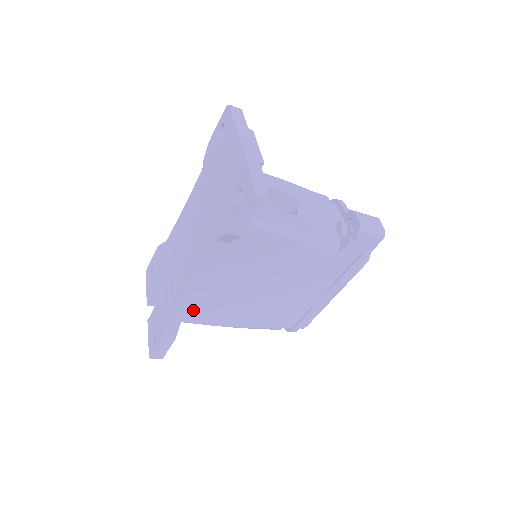
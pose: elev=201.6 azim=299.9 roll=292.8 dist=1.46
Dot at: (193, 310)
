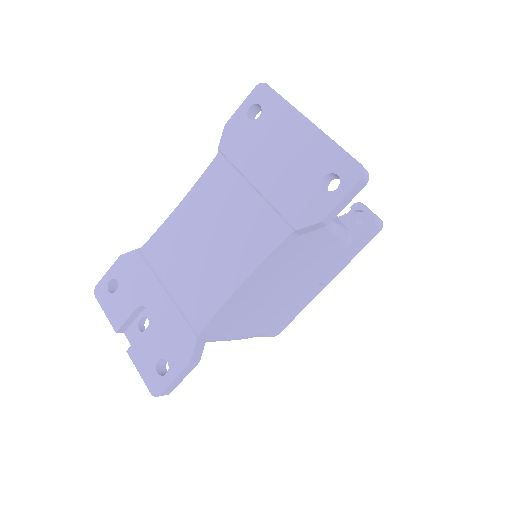
Dot at: occluded
